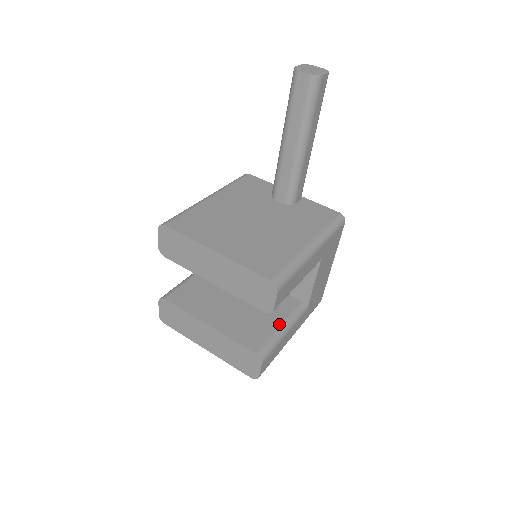
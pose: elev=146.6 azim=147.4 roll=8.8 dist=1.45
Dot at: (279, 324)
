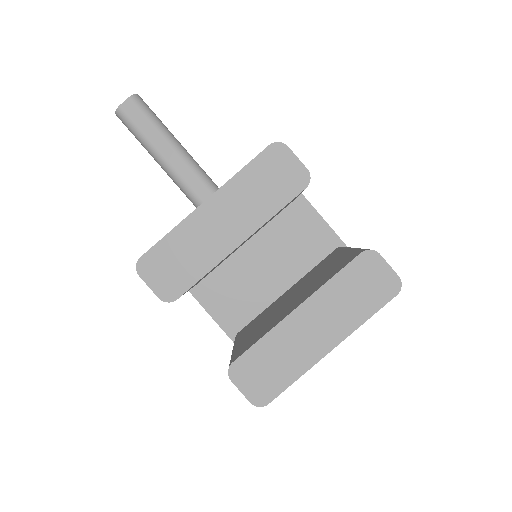
Dot at: (345, 252)
